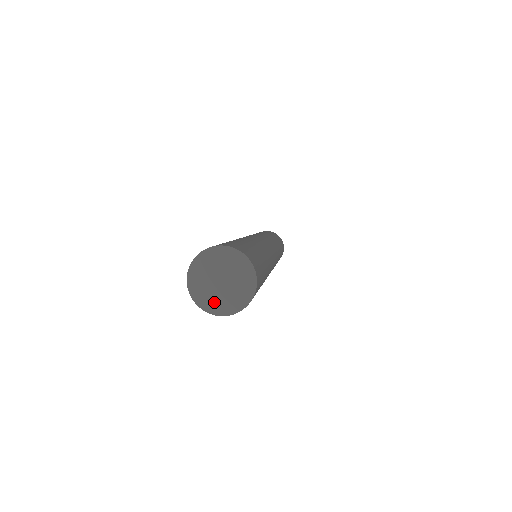
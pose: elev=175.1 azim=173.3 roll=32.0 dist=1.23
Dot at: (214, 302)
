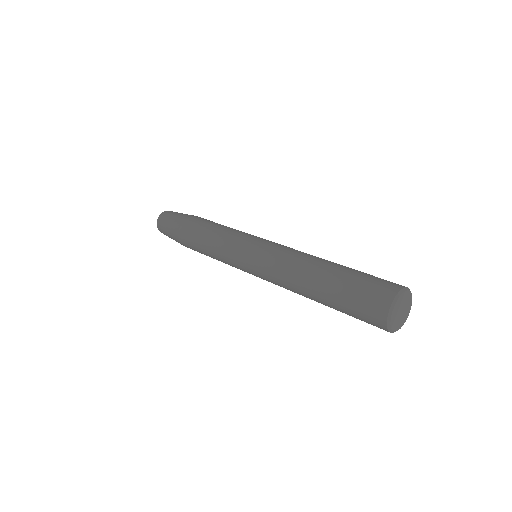
Dot at: (396, 325)
